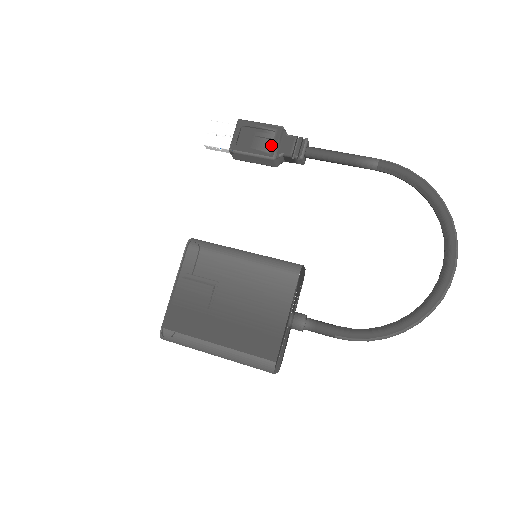
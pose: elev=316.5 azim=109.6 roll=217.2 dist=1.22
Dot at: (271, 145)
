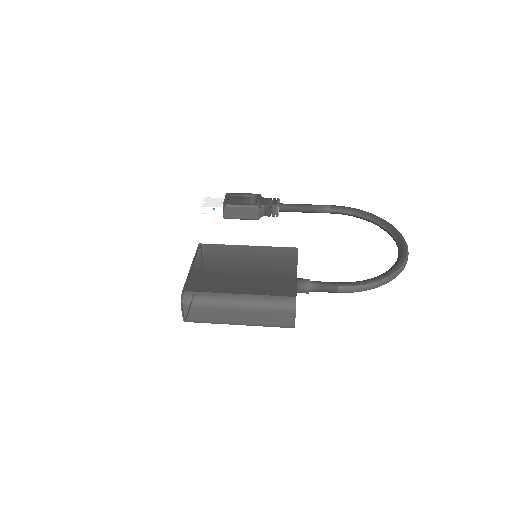
Dot at: (254, 202)
